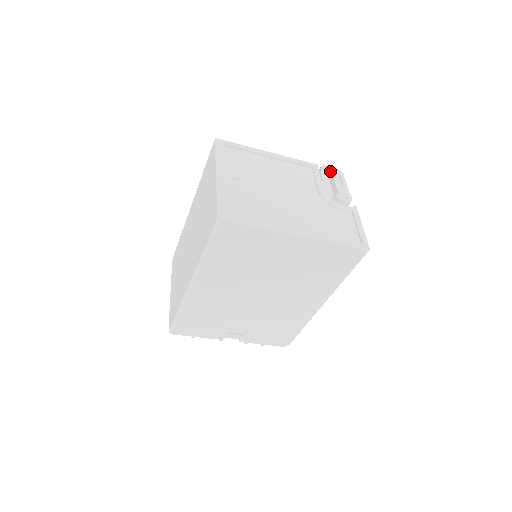
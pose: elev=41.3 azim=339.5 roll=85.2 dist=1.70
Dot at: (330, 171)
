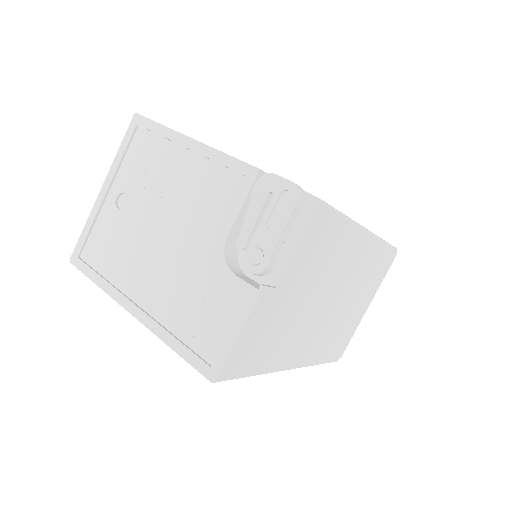
Dot at: (272, 190)
